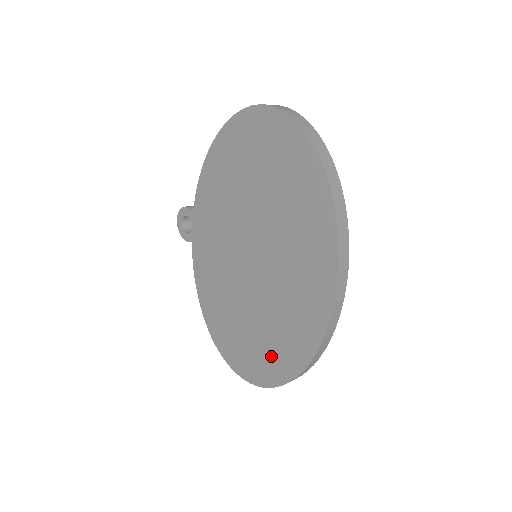
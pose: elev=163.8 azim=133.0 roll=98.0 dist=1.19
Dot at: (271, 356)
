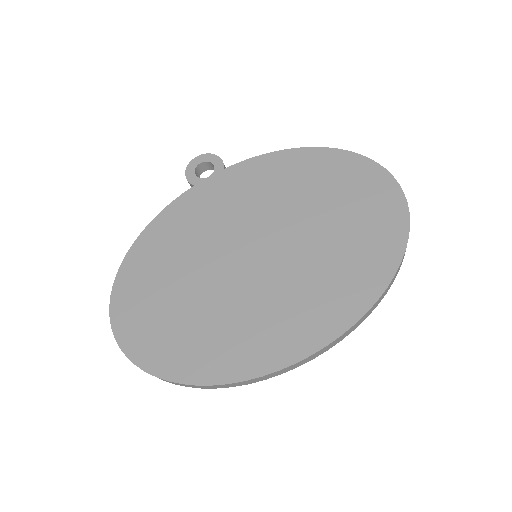
Dot at: (183, 345)
